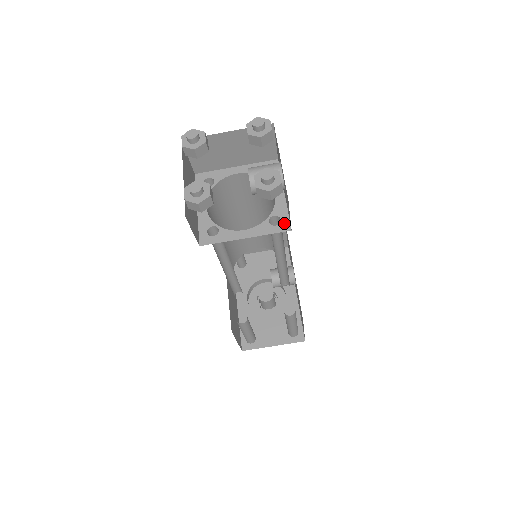
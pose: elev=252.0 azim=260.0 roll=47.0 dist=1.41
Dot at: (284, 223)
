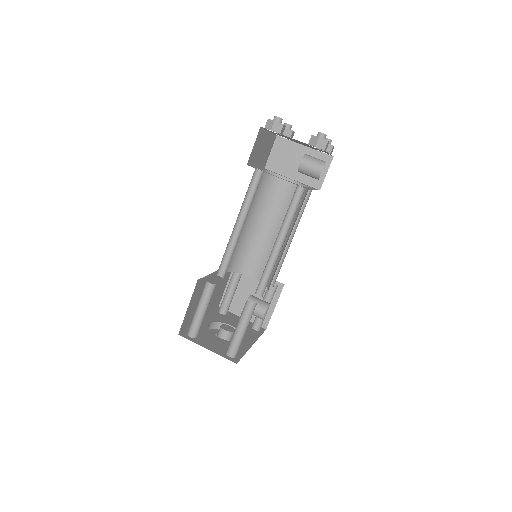
Dot at: (307, 188)
